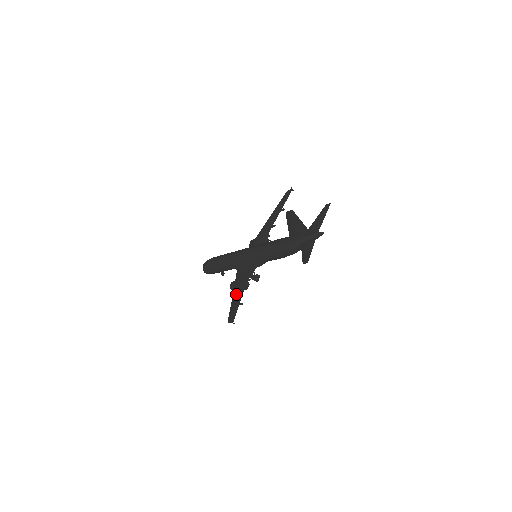
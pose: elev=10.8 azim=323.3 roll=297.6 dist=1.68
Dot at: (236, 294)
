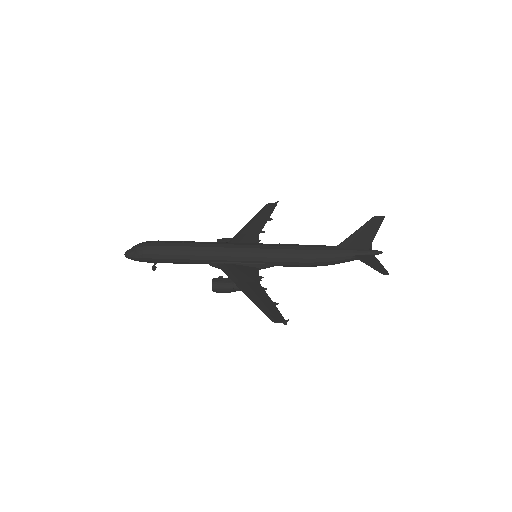
Dot at: (254, 291)
